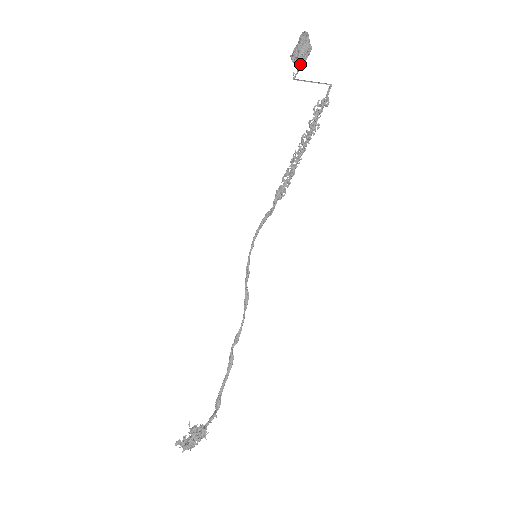
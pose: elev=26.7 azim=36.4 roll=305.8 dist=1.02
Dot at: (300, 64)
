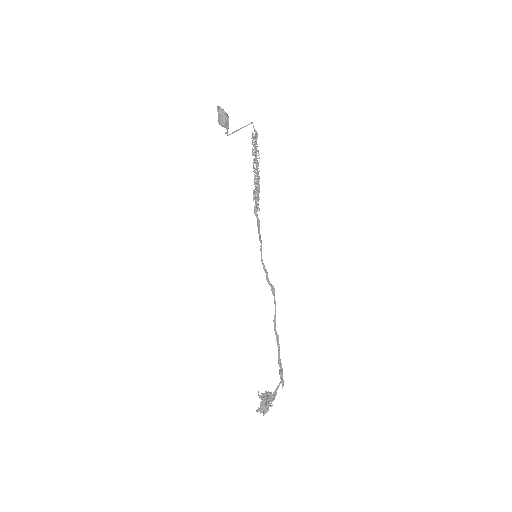
Dot at: (223, 125)
